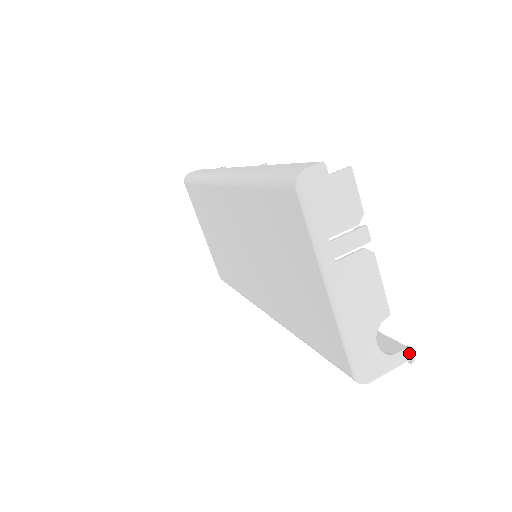
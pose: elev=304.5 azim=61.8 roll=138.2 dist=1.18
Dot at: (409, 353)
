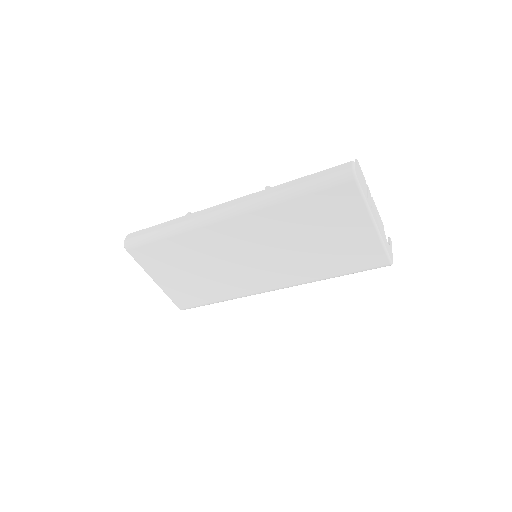
Dot at: occluded
